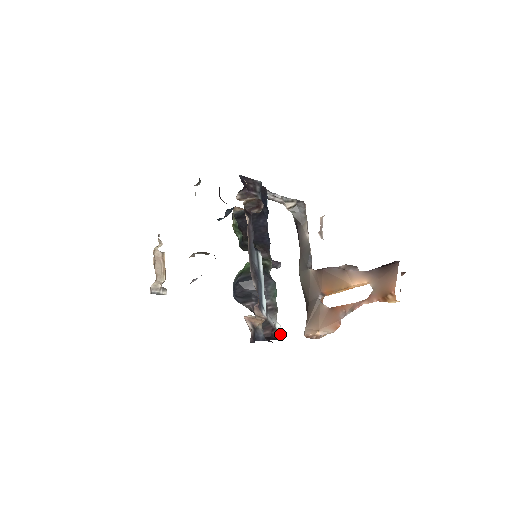
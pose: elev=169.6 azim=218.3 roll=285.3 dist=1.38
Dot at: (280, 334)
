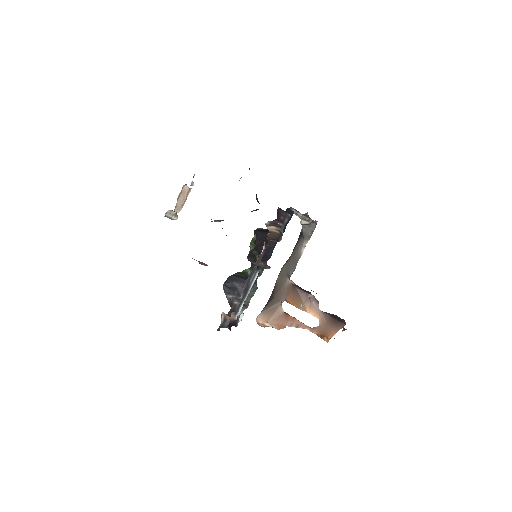
Dot at: (240, 320)
